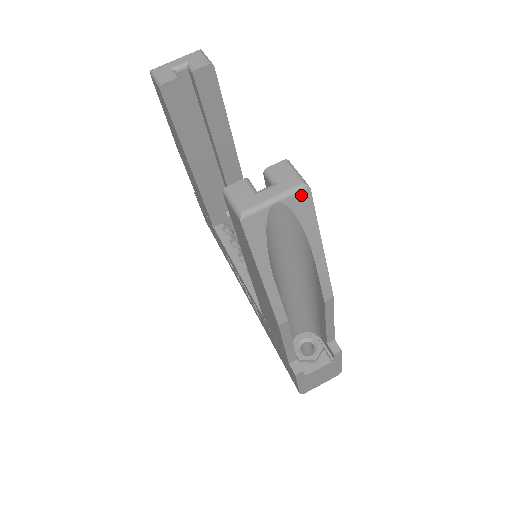
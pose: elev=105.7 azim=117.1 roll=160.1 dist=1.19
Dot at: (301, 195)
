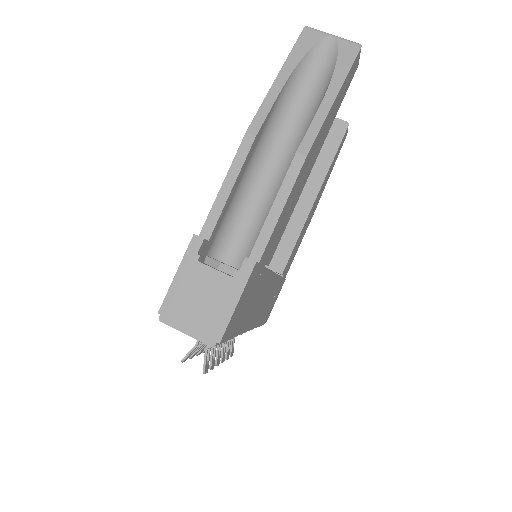
Dot at: (352, 46)
